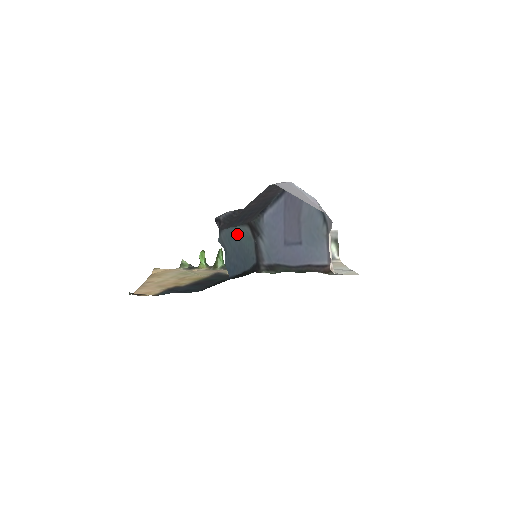
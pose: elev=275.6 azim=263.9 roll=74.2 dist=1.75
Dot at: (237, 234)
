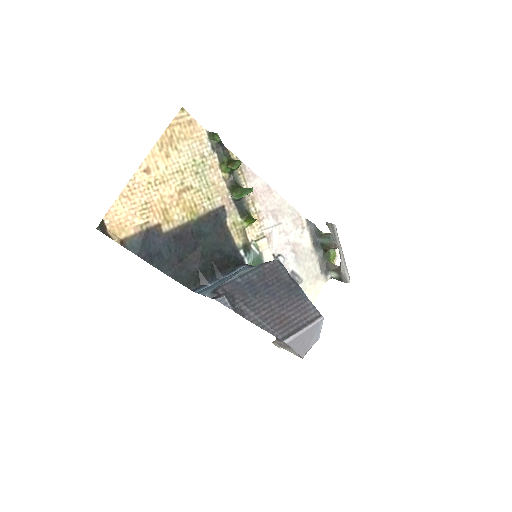
Dot at: occluded
